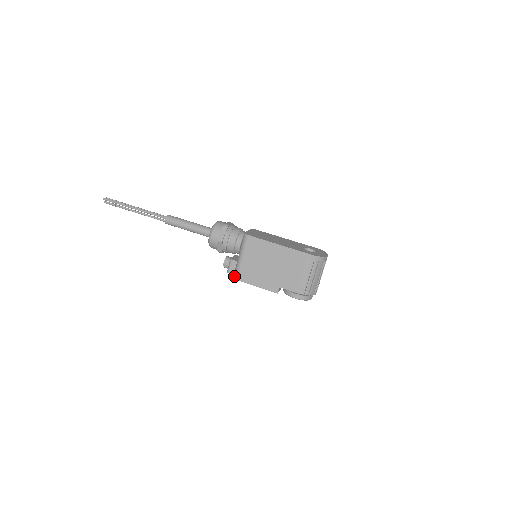
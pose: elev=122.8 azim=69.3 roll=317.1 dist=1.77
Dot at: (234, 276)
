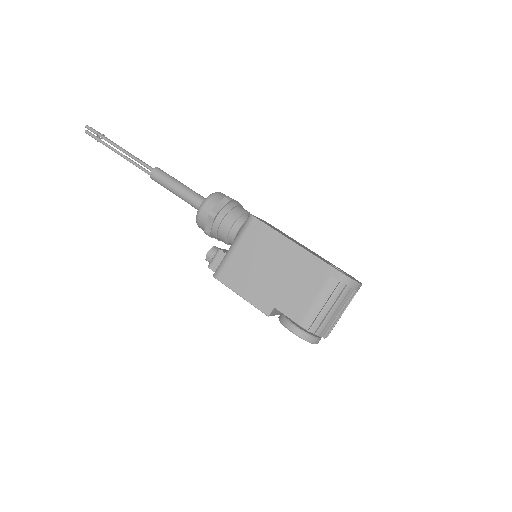
Dot at: occluded
